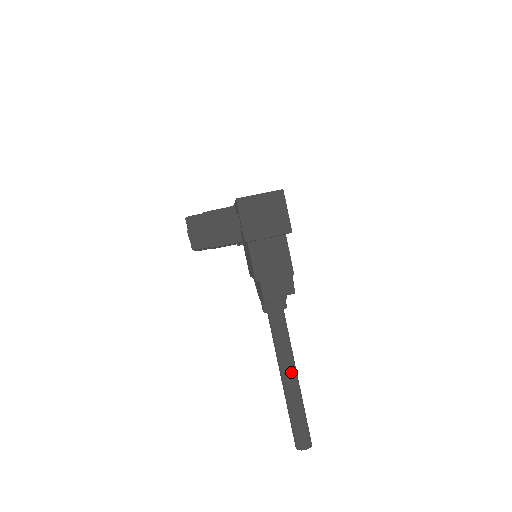
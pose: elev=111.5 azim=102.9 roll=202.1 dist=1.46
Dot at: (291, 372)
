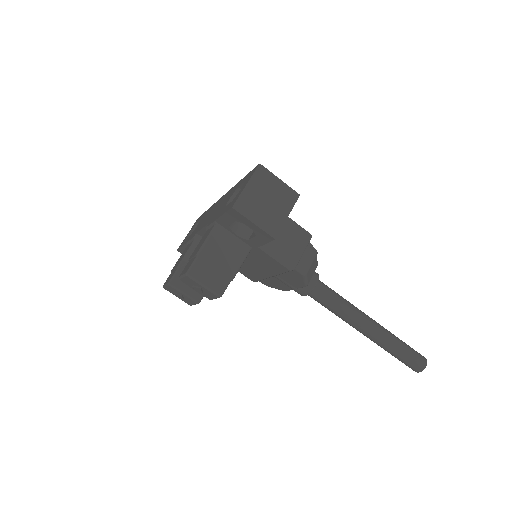
Dot at: (367, 320)
